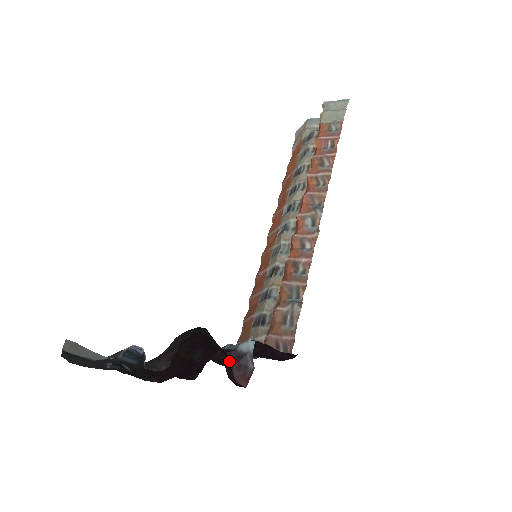
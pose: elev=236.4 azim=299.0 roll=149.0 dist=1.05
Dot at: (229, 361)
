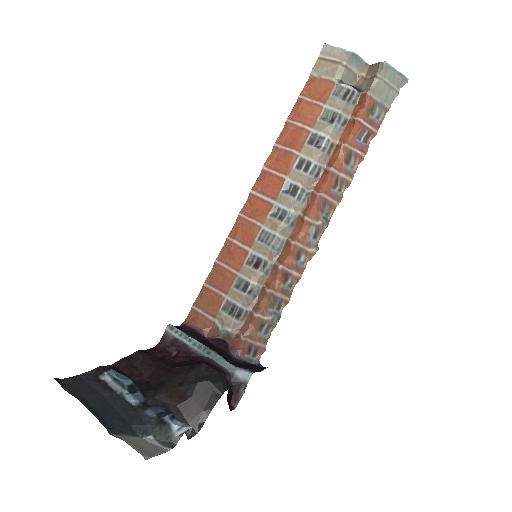
Dot at: occluded
